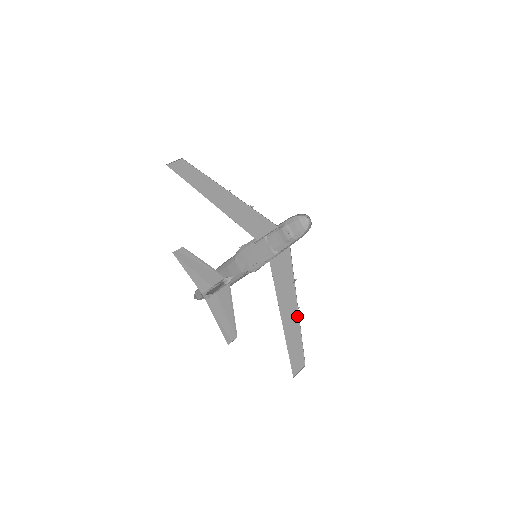
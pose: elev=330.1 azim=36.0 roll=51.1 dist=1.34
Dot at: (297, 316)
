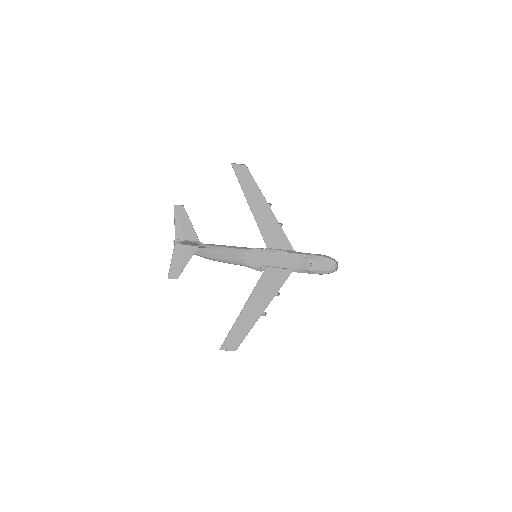
Dot at: (258, 317)
